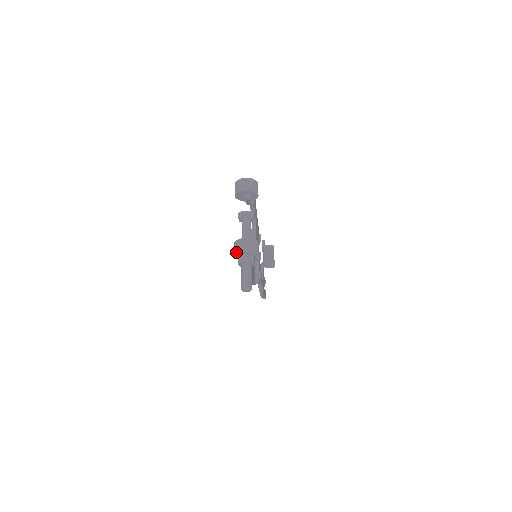
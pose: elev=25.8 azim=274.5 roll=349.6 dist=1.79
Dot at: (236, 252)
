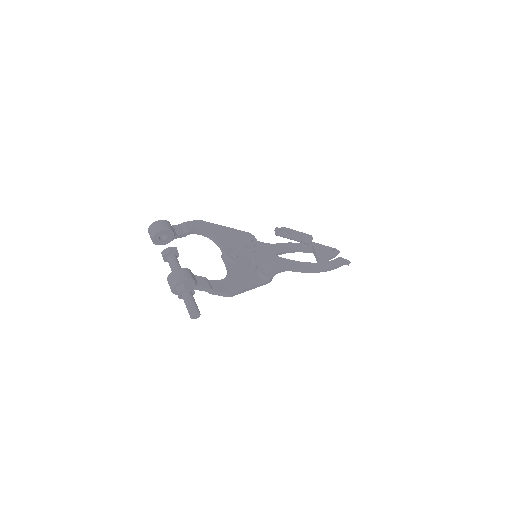
Dot at: (172, 292)
